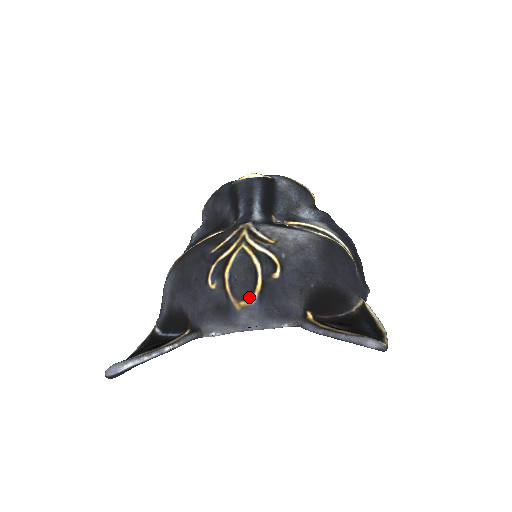
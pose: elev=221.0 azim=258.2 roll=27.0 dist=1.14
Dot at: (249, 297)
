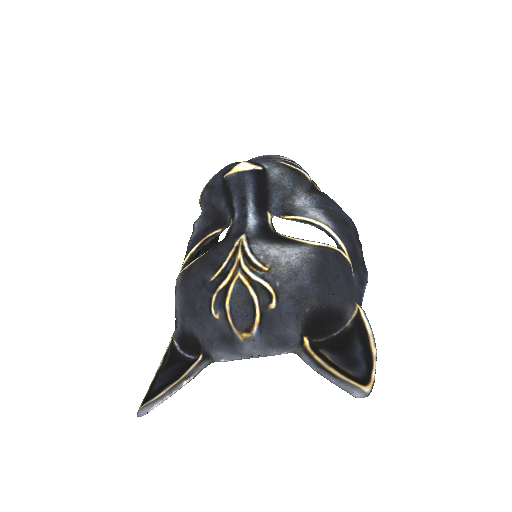
Dot at: (250, 329)
